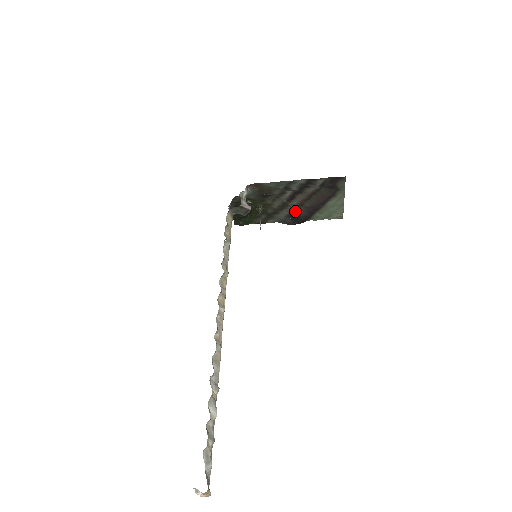
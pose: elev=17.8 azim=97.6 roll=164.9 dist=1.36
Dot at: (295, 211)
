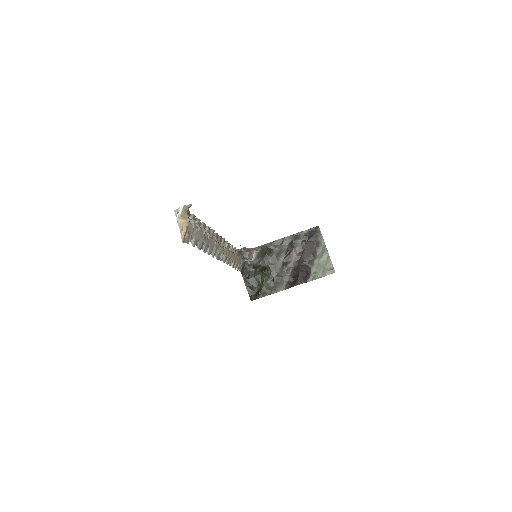
Dot at: (294, 271)
